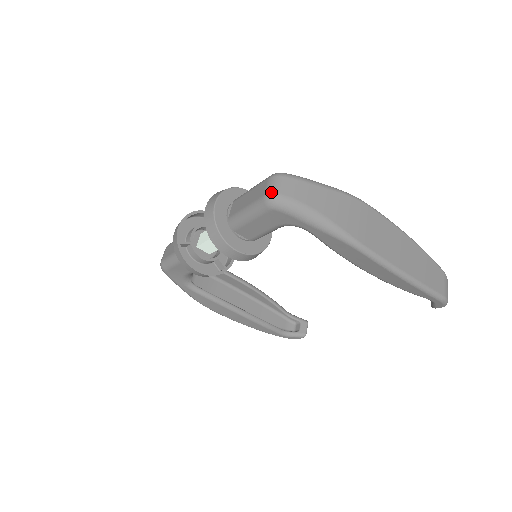
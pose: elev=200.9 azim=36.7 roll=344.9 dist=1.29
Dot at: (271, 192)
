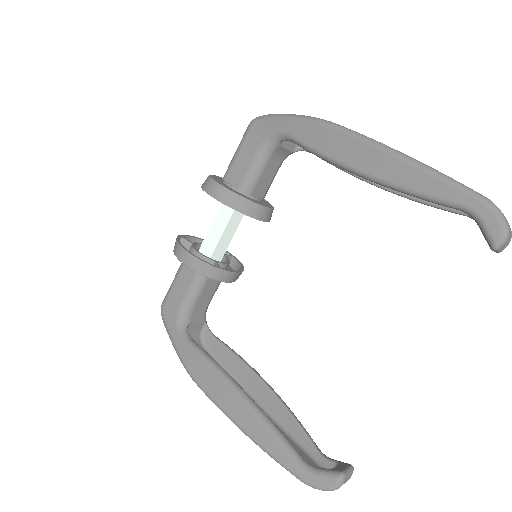
Dot at: occluded
